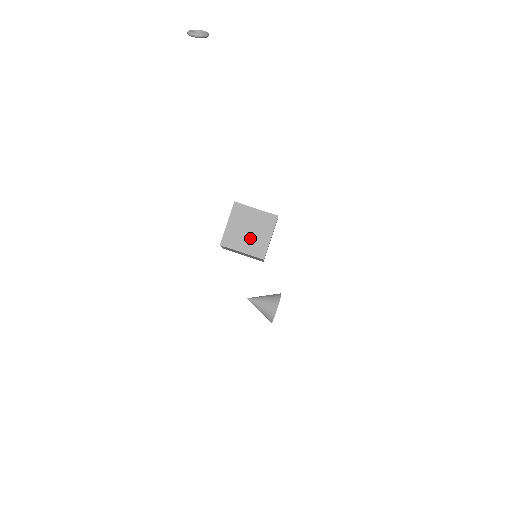
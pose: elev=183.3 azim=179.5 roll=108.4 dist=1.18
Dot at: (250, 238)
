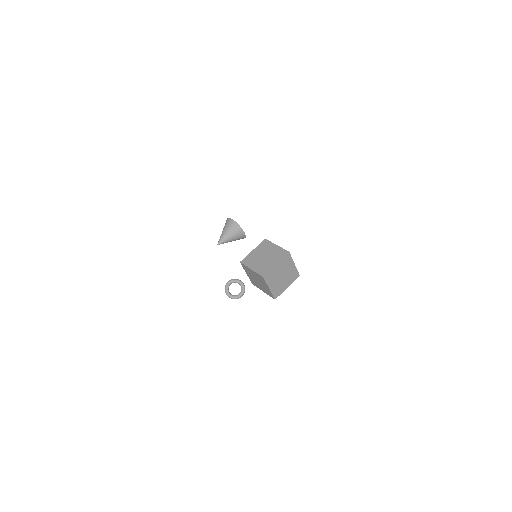
Dot at: (286, 278)
